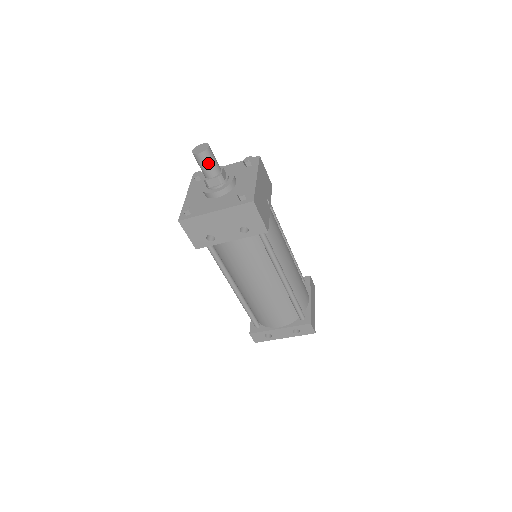
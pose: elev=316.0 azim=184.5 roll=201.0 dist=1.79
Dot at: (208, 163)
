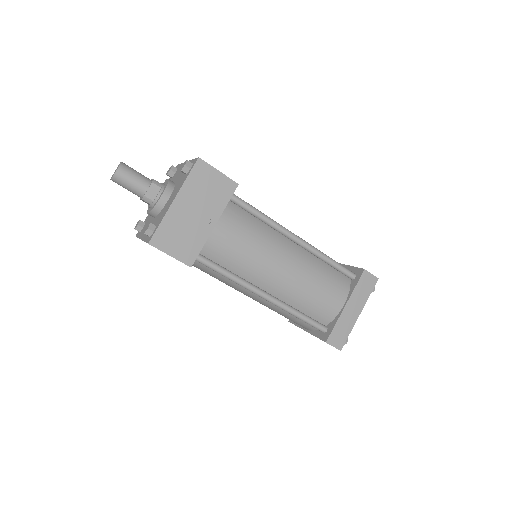
Dot at: (125, 187)
